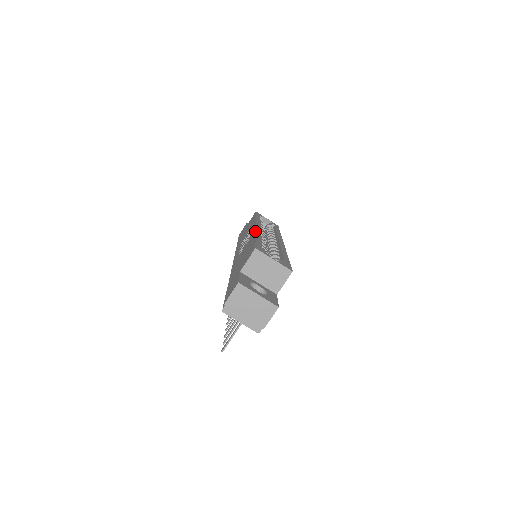
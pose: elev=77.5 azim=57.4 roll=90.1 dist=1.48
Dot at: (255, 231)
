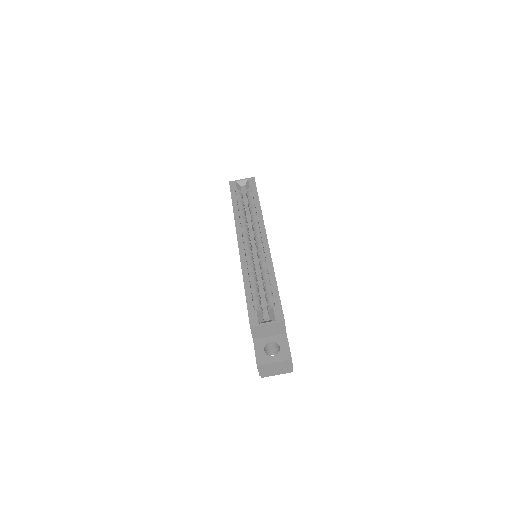
Dot at: (241, 268)
